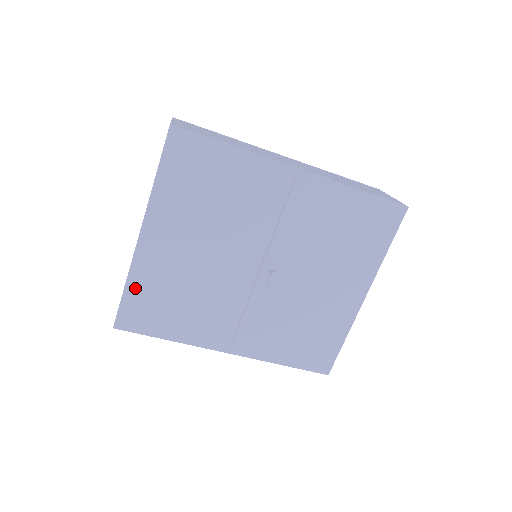
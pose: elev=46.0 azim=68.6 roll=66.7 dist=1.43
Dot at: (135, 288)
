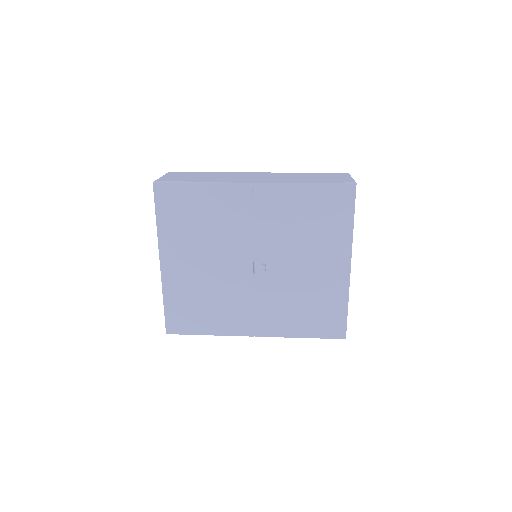
Dot at: (170, 302)
